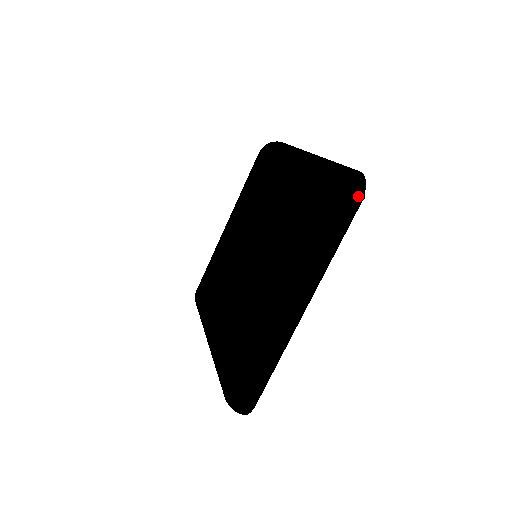
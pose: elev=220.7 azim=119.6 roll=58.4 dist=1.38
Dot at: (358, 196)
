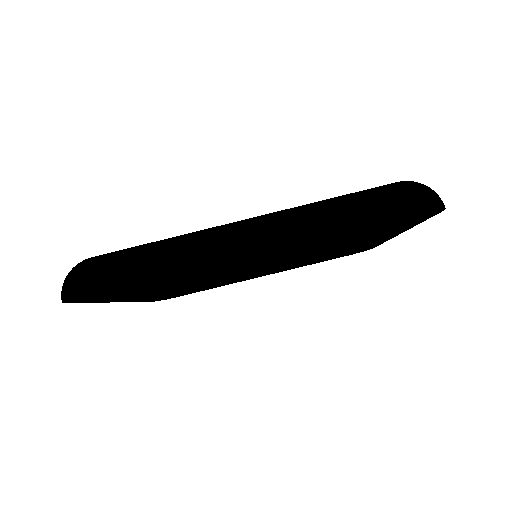
Dot at: occluded
